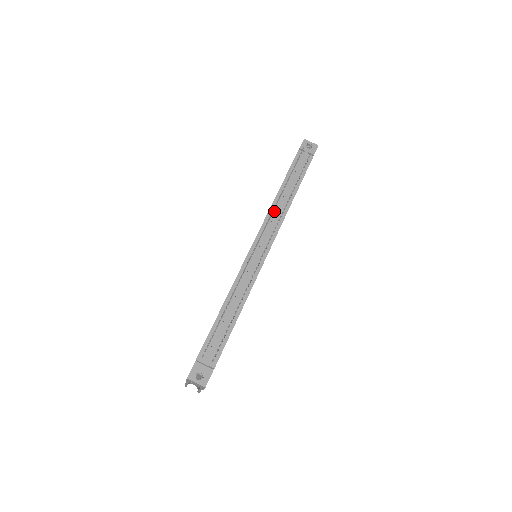
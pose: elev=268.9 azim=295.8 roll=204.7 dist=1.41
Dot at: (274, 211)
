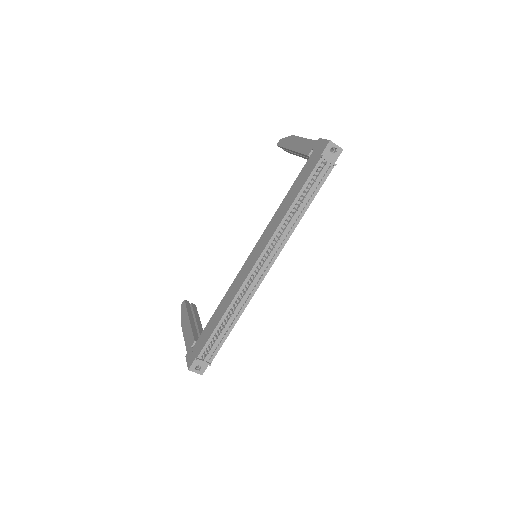
Dot at: (281, 230)
